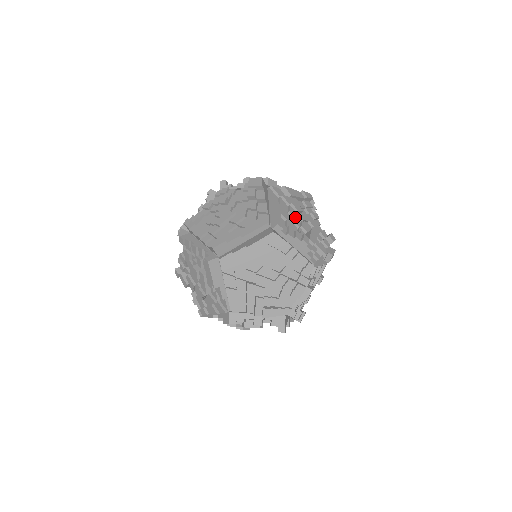
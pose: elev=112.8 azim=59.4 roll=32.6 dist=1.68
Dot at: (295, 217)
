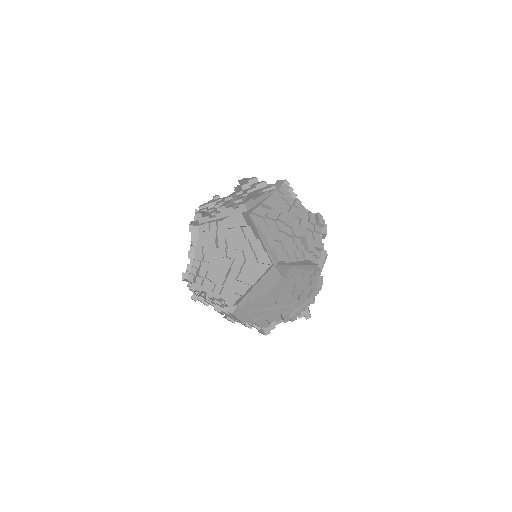
Dot at: (286, 231)
